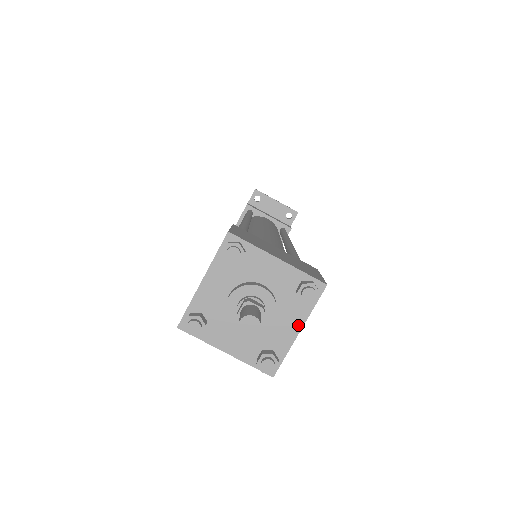
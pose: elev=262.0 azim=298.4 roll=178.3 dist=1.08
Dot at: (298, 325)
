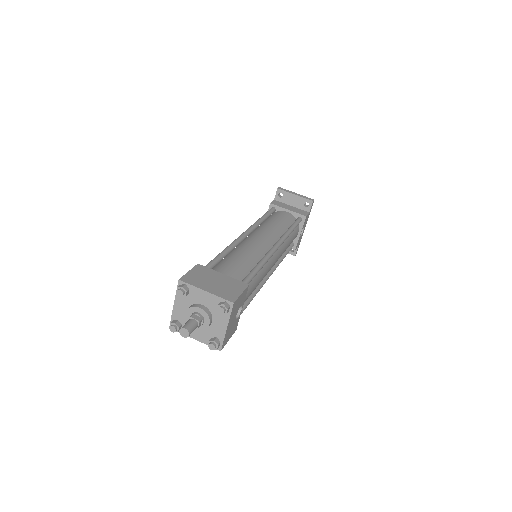
Dot at: (225, 324)
